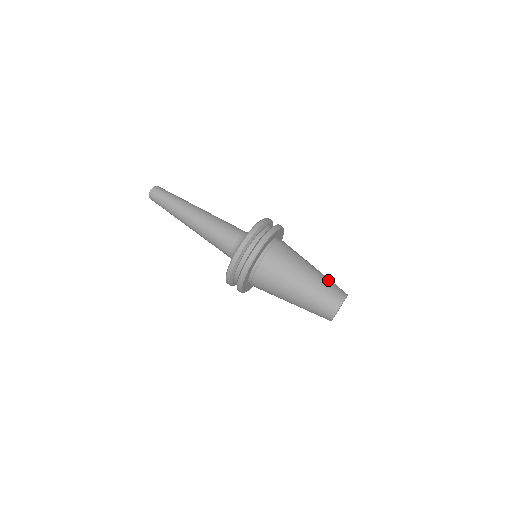
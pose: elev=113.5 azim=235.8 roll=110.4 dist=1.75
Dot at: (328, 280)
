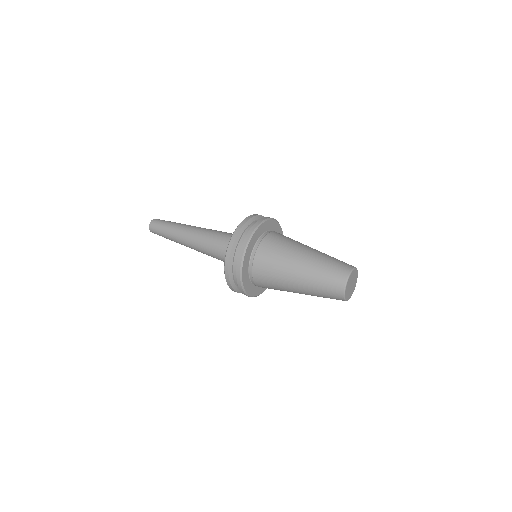
Dot at: (332, 257)
